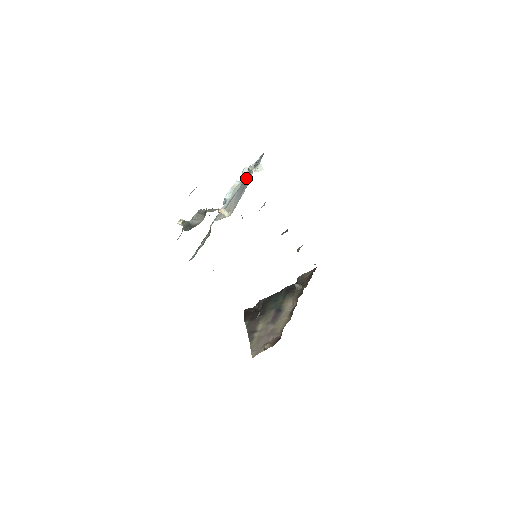
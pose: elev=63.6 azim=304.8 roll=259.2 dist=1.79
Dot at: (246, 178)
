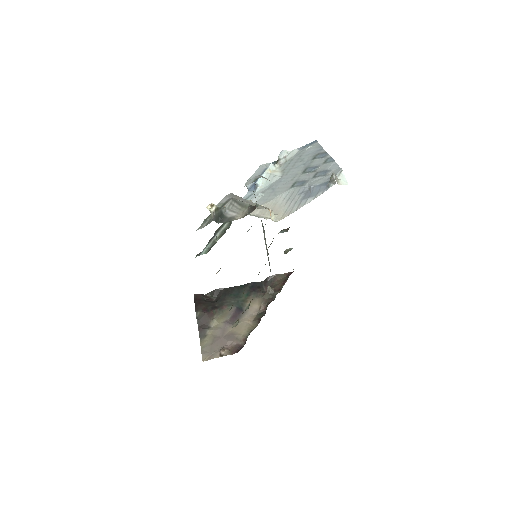
Dot at: (295, 170)
